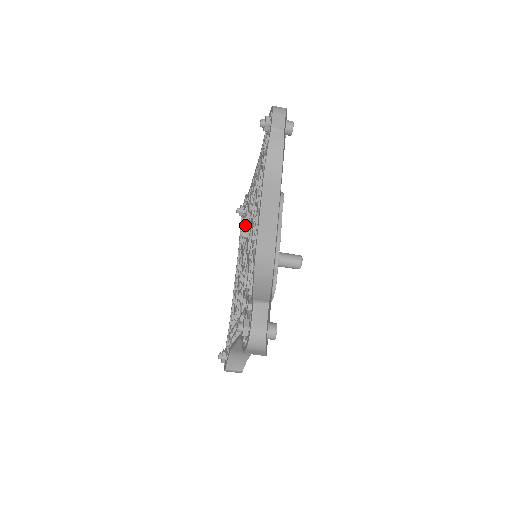
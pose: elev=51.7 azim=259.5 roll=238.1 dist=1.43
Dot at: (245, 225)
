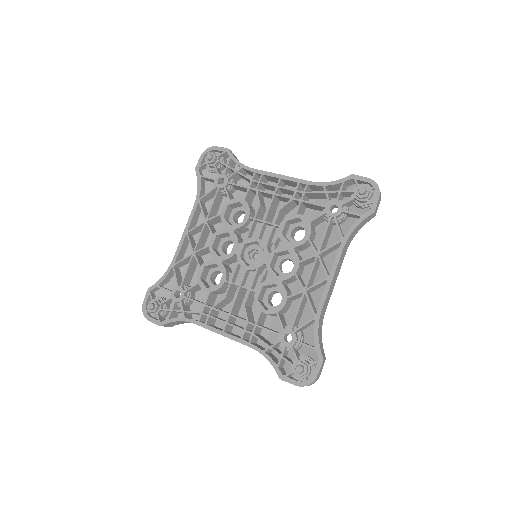
Dot at: (237, 202)
